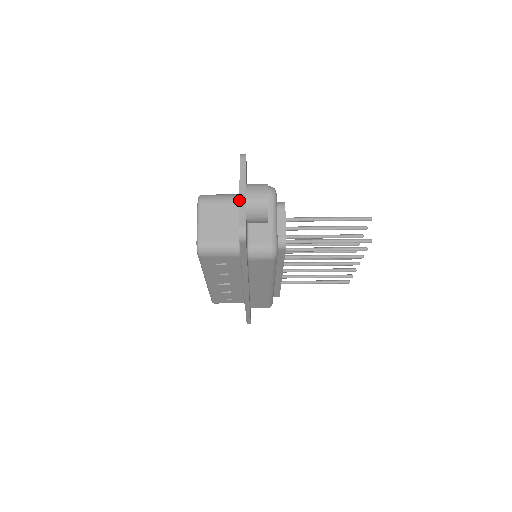
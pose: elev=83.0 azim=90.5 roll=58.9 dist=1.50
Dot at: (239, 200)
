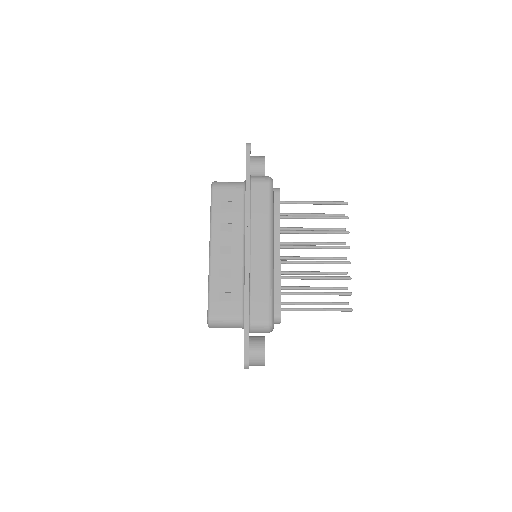
Dot at: occluded
